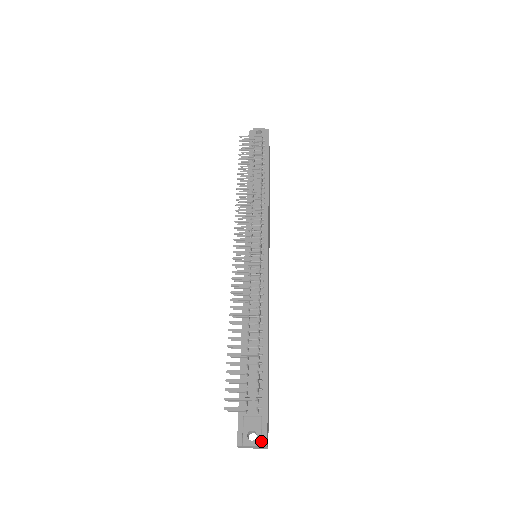
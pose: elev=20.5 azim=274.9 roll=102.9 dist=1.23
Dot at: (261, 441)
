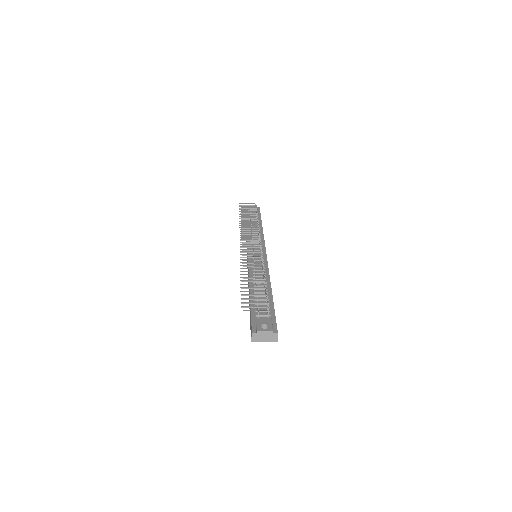
Dot at: (273, 329)
